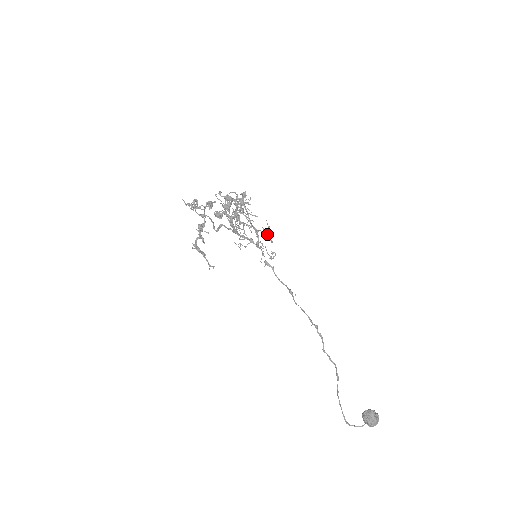
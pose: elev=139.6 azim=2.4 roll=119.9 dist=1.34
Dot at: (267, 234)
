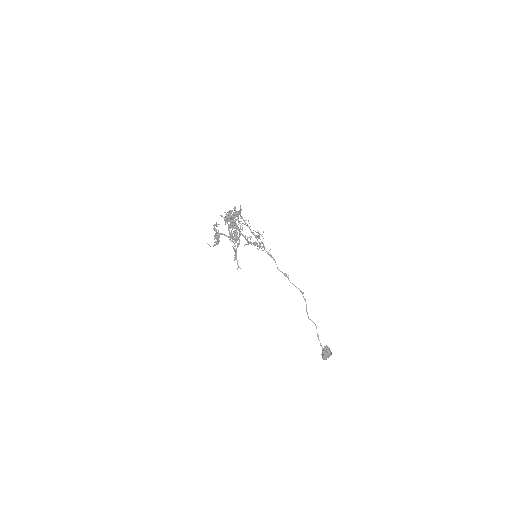
Dot at: occluded
